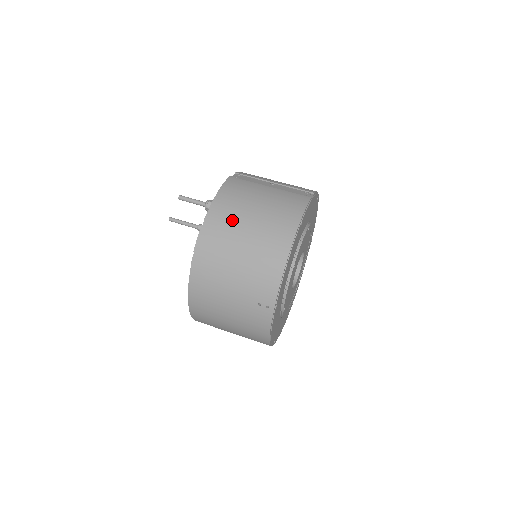
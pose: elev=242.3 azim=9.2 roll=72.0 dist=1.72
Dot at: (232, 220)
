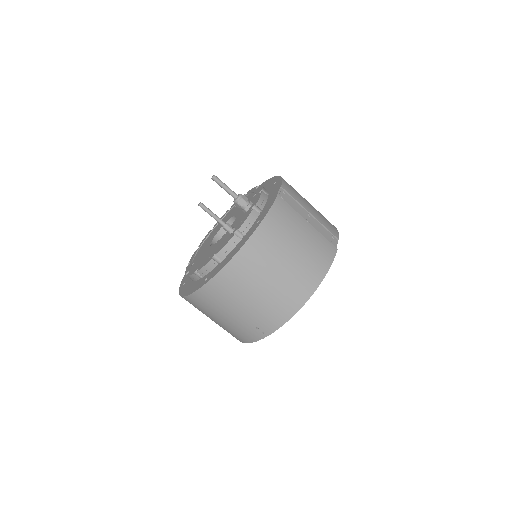
Dot at: (270, 254)
